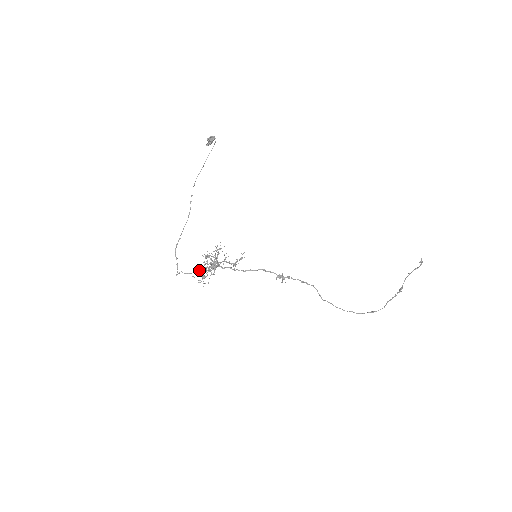
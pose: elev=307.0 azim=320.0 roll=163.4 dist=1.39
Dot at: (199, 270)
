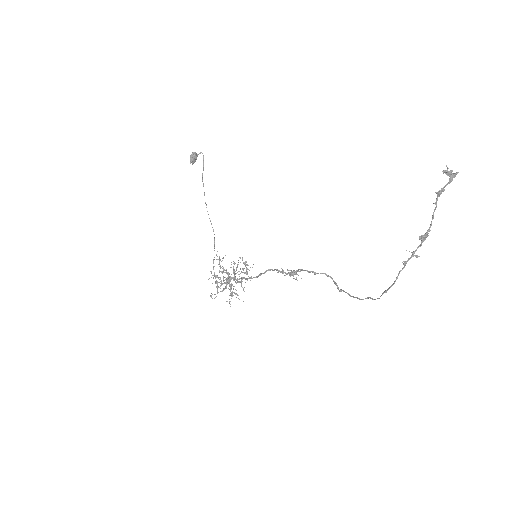
Dot at: occluded
